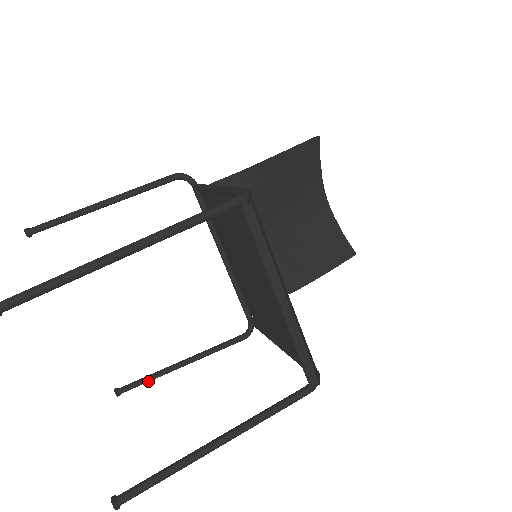
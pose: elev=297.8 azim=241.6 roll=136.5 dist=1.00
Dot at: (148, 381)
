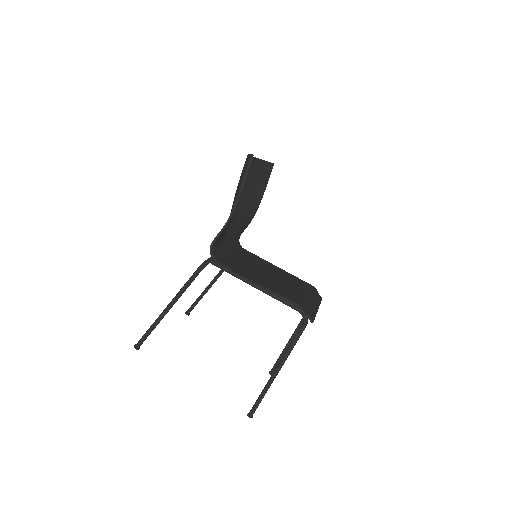
Dot at: occluded
